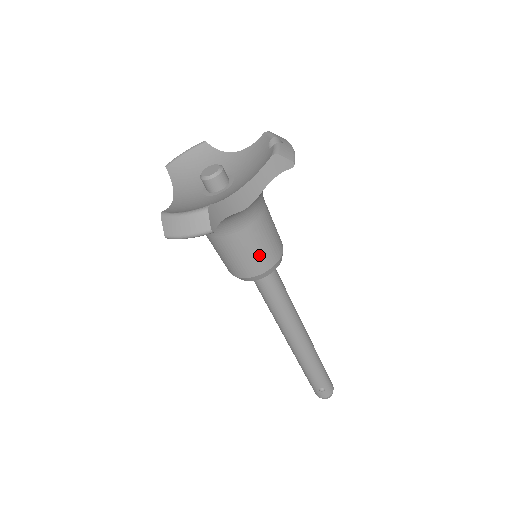
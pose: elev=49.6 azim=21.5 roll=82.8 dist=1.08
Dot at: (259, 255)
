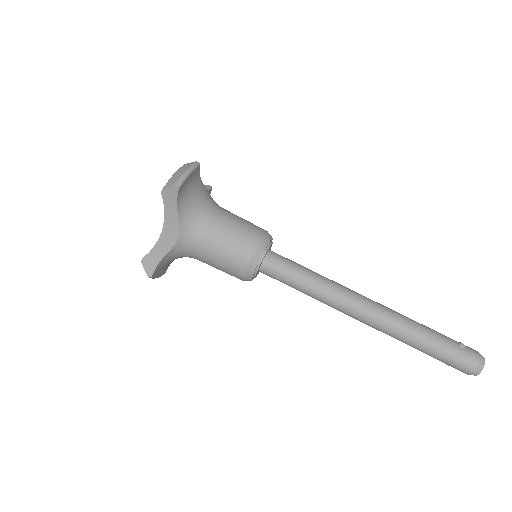
Dot at: (249, 222)
